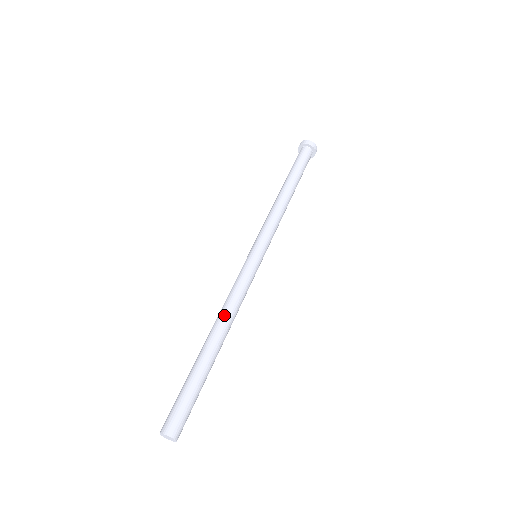
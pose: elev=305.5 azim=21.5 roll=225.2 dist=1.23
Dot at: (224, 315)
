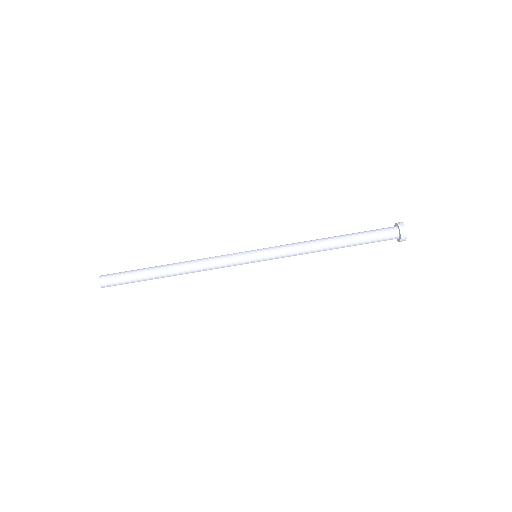
Dot at: (193, 272)
